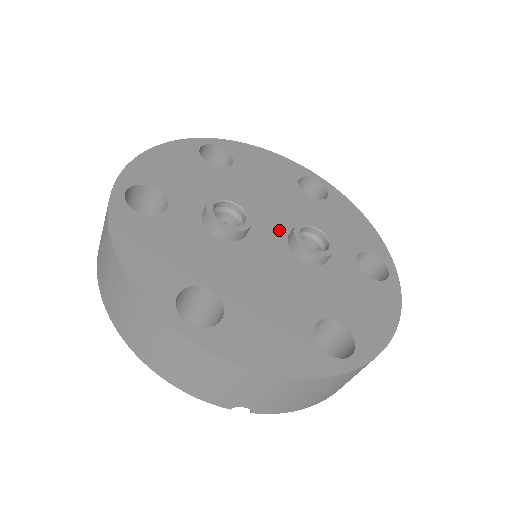
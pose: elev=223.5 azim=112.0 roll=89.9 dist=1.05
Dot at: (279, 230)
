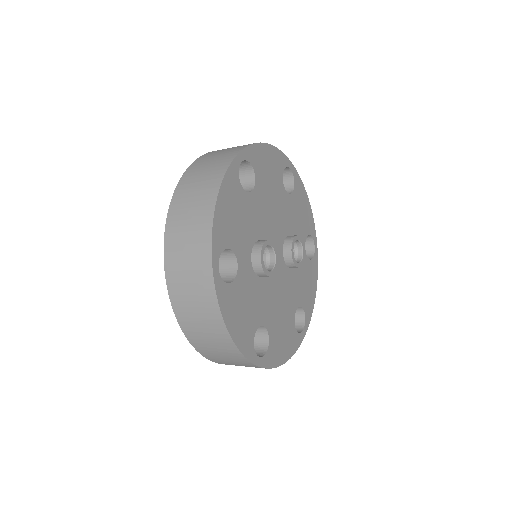
Dot at: (280, 245)
